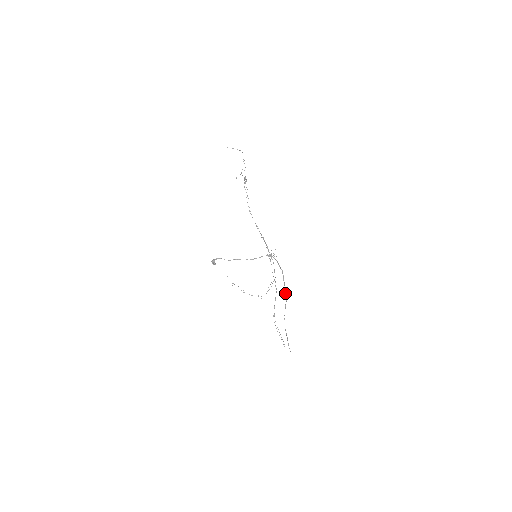
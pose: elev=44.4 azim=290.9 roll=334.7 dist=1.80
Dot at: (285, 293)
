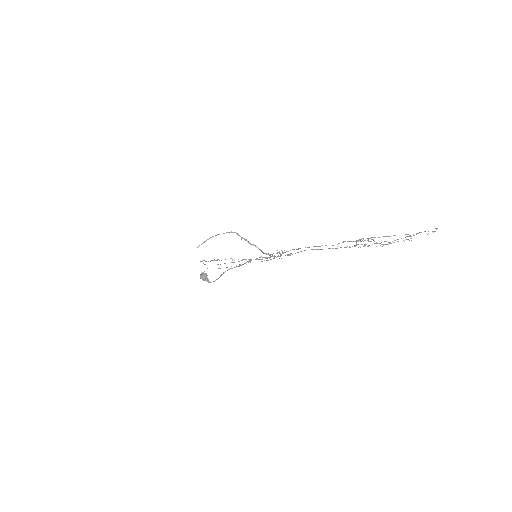
Dot at: (241, 238)
